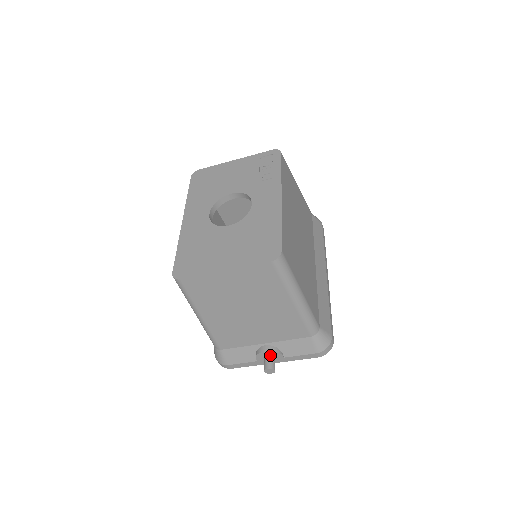
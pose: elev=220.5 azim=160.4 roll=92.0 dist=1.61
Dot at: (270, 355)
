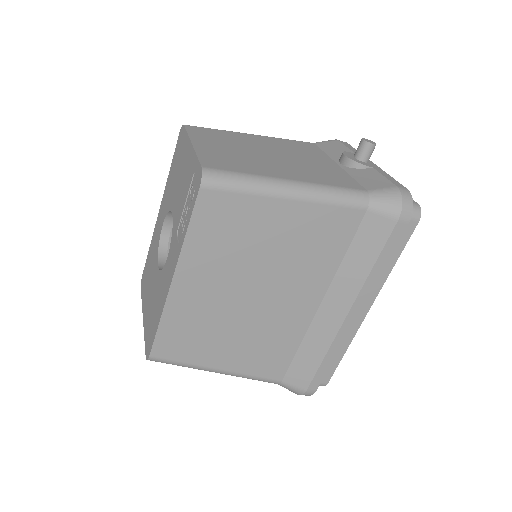
Dot at: occluded
